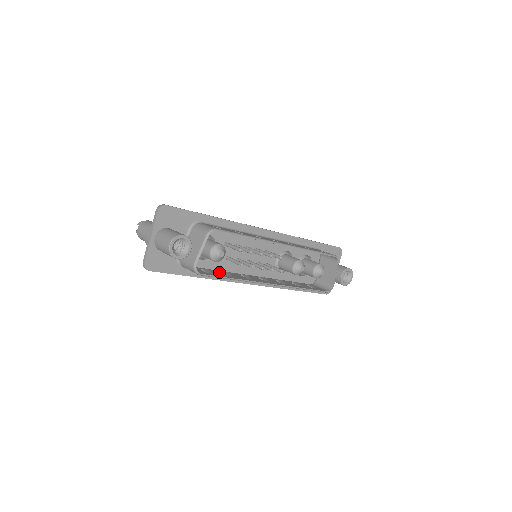
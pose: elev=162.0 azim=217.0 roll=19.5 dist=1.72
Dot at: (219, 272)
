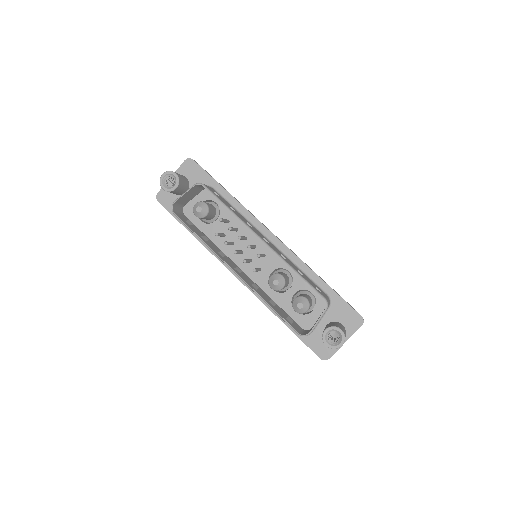
Dot at: (203, 234)
